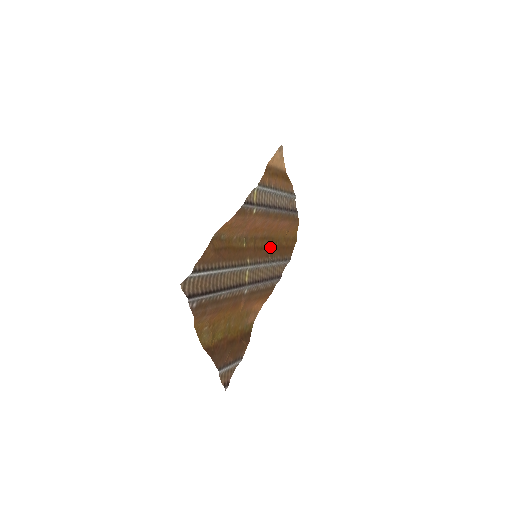
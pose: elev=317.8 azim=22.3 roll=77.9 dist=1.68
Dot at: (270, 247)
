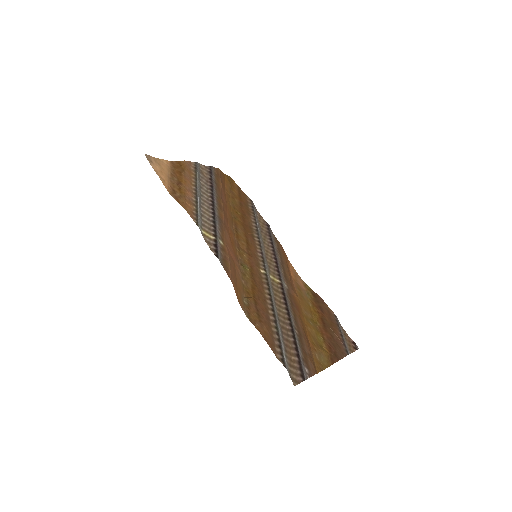
Dot at: (243, 227)
